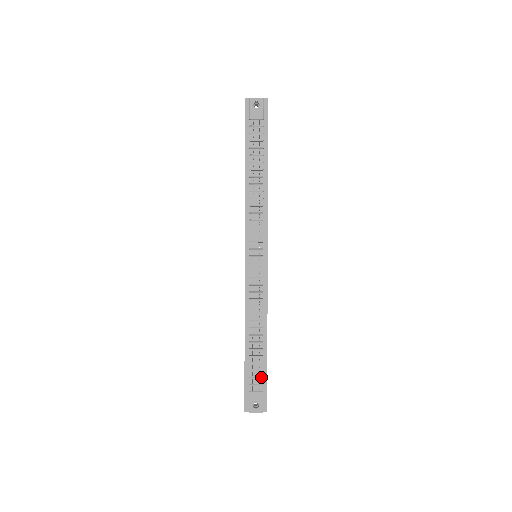
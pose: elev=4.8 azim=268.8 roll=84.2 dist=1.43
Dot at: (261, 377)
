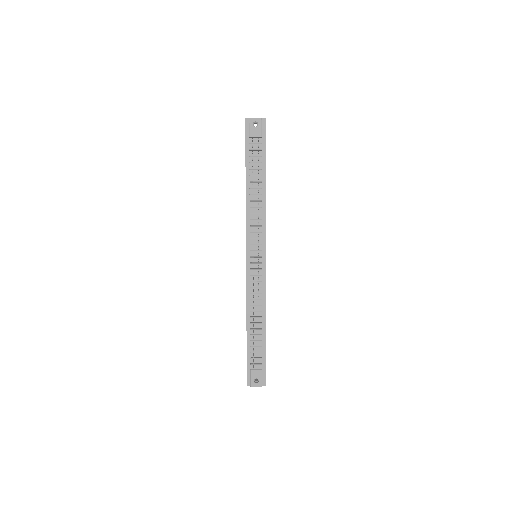
Dot at: (261, 358)
